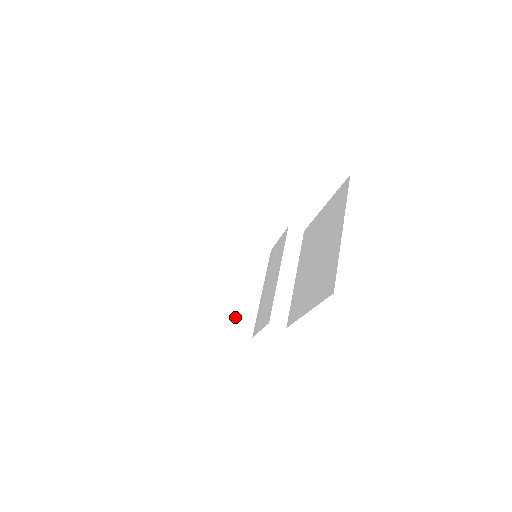
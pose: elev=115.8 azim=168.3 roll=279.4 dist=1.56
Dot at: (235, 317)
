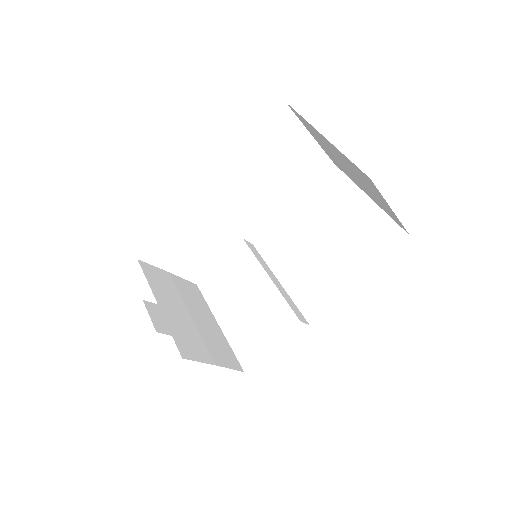
Dot at: (220, 352)
